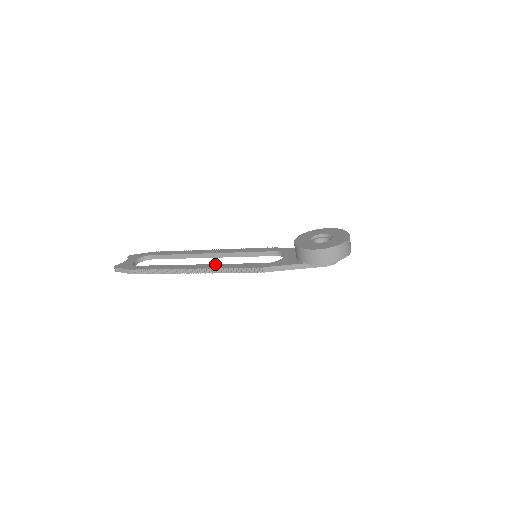
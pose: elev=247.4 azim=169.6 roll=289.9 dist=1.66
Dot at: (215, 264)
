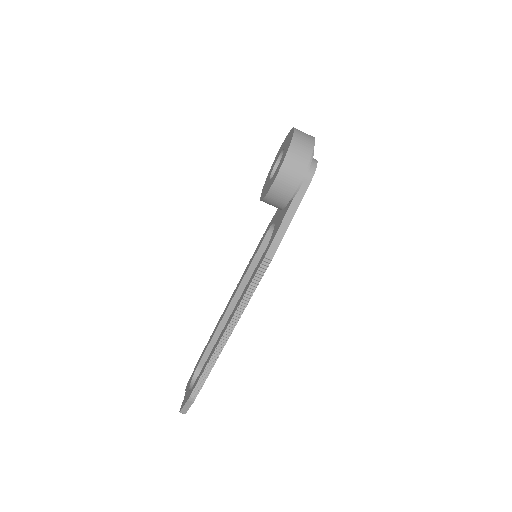
Dot at: occluded
